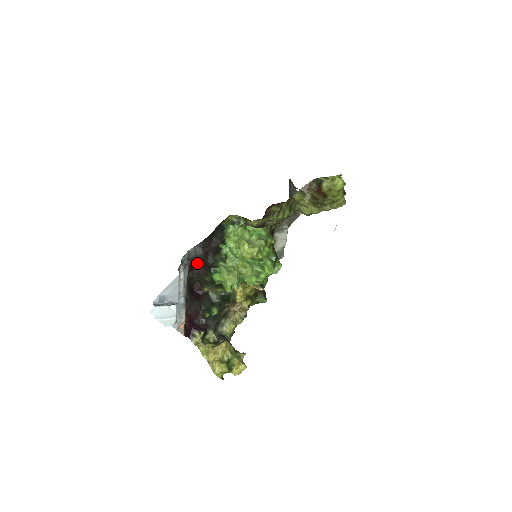
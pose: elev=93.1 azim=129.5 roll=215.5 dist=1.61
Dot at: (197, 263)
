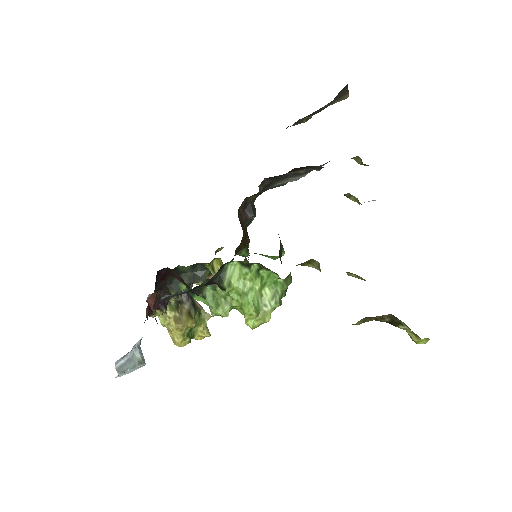
Dot at: (172, 274)
